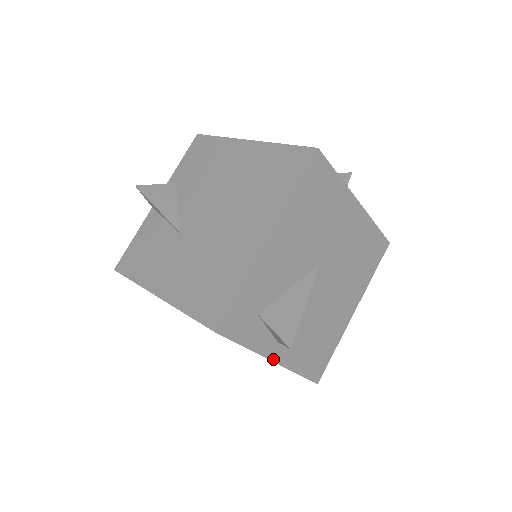
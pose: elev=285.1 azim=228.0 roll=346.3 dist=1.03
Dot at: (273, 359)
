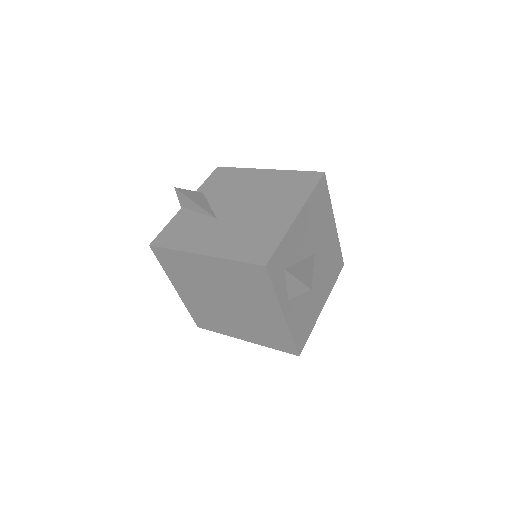
Dot at: (284, 313)
